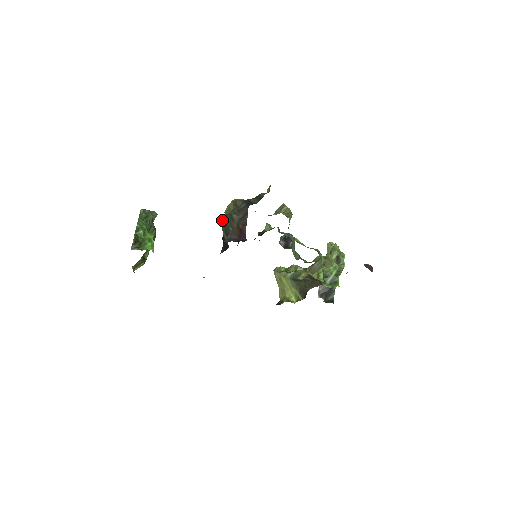
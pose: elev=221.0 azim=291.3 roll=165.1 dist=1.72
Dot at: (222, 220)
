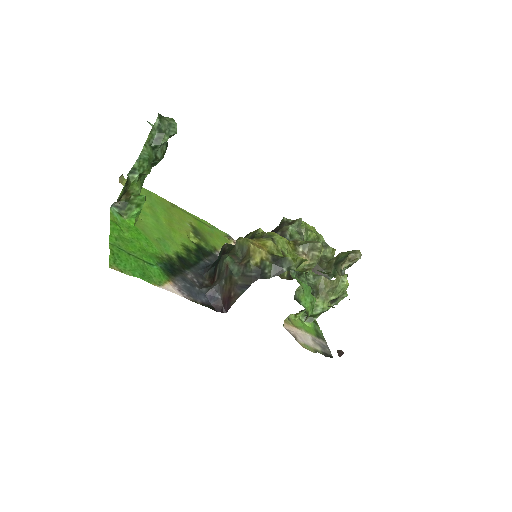
Dot at: (222, 261)
